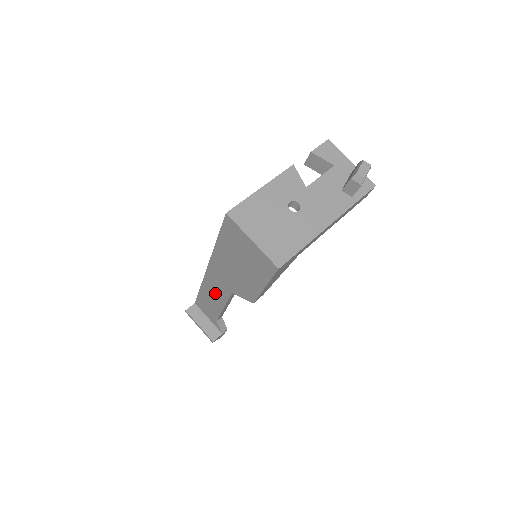
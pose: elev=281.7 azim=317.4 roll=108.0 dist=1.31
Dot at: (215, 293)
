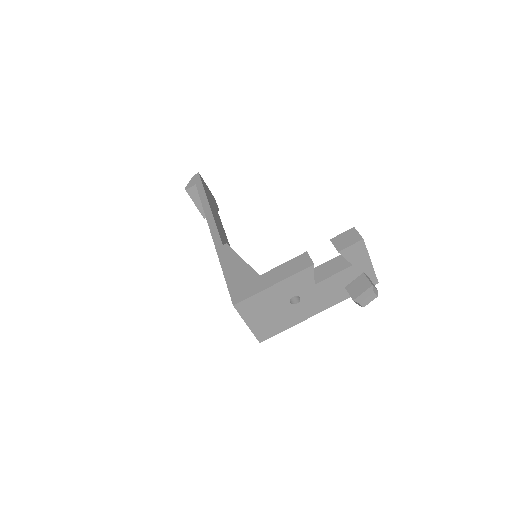
Dot at: occluded
